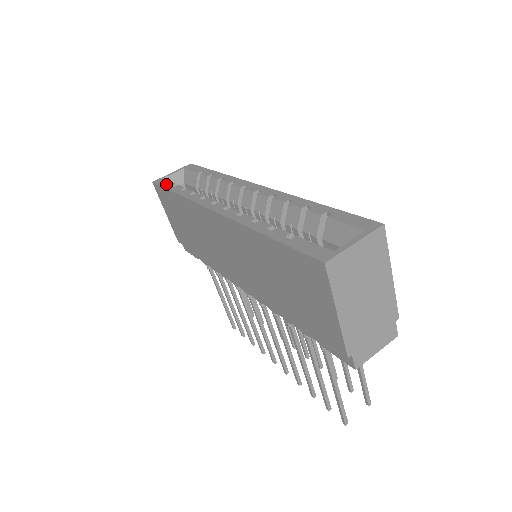
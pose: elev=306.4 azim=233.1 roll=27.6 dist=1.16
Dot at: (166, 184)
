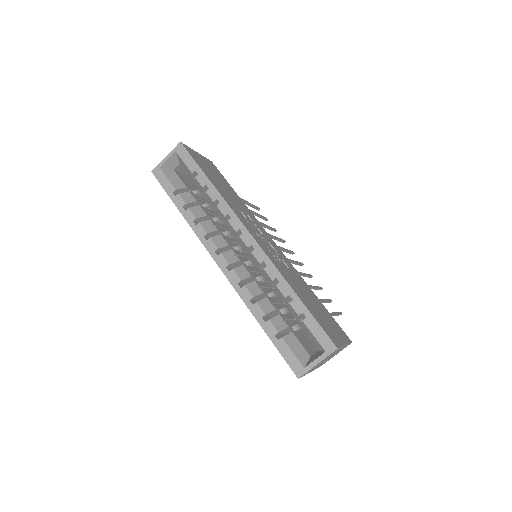
Dot at: (166, 186)
